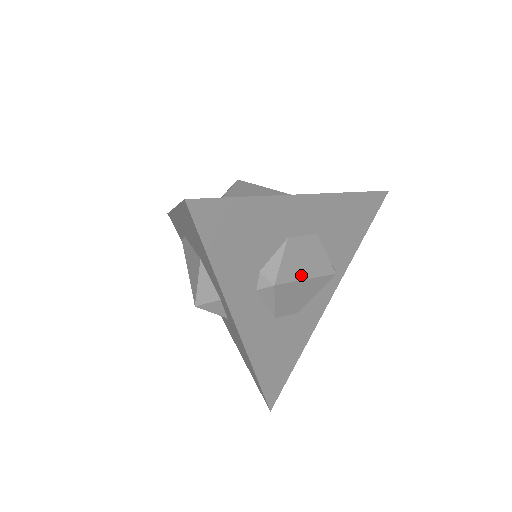
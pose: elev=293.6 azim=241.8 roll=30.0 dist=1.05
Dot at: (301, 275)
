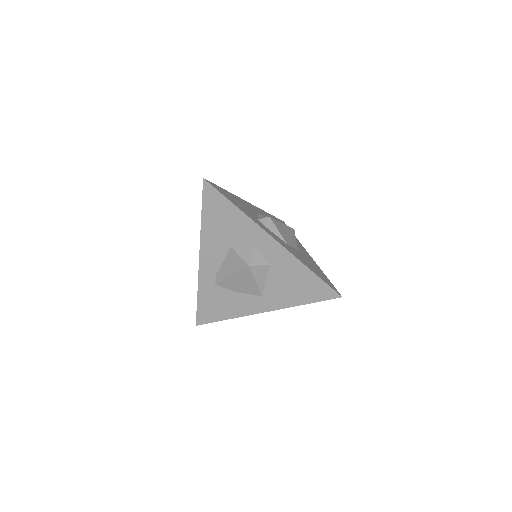
Dot at: (278, 221)
